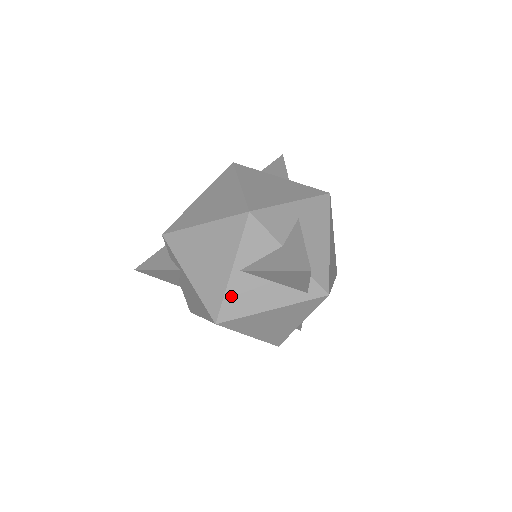
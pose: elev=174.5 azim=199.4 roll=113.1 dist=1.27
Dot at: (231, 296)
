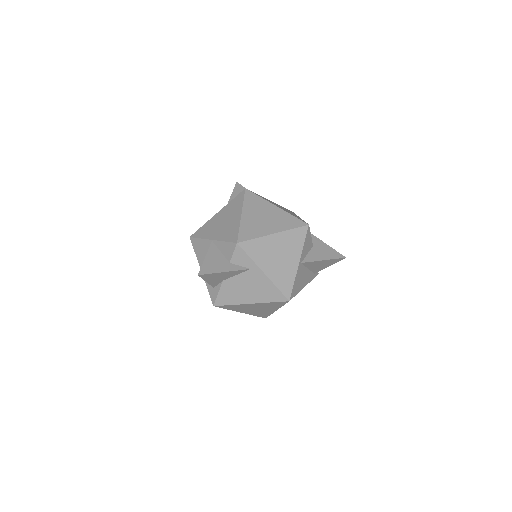
Dot at: (296, 280)
